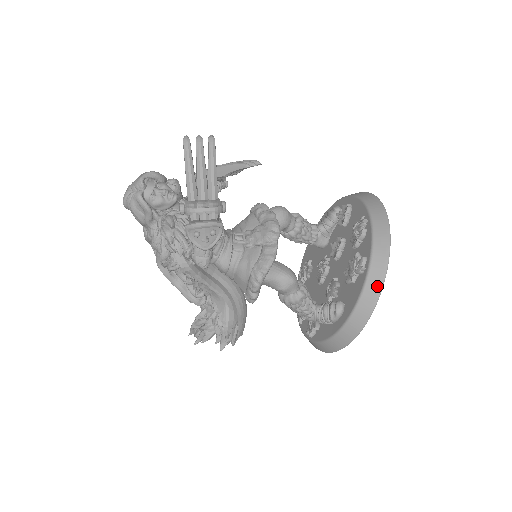
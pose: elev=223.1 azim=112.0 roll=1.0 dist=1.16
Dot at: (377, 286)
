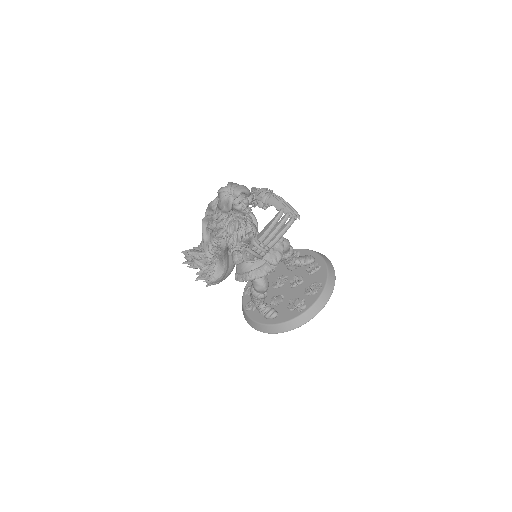
Dot at: (300, 324)
